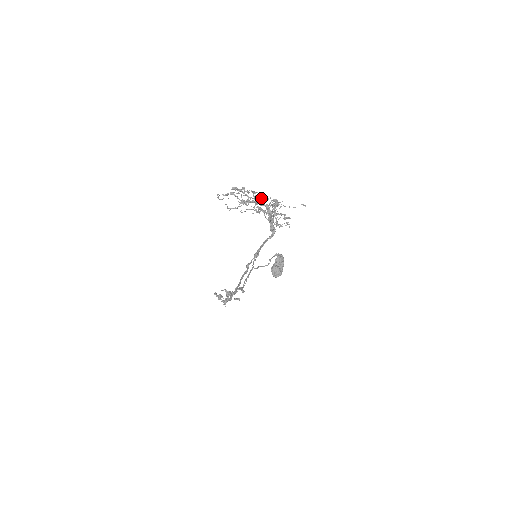
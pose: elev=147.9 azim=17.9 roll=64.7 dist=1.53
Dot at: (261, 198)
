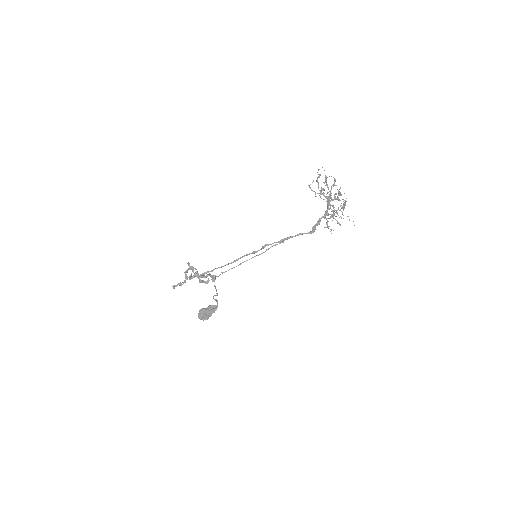
Dot at: (333, 199)
